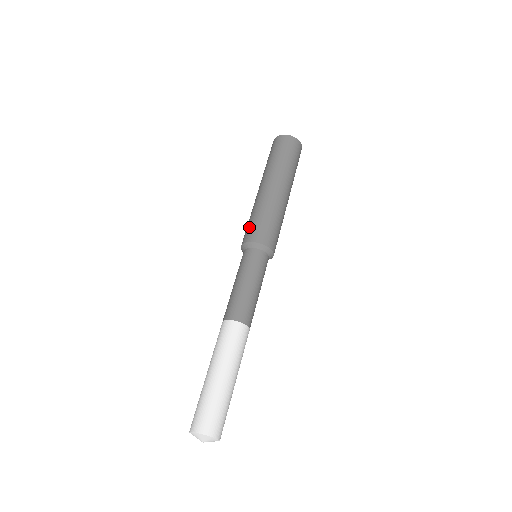
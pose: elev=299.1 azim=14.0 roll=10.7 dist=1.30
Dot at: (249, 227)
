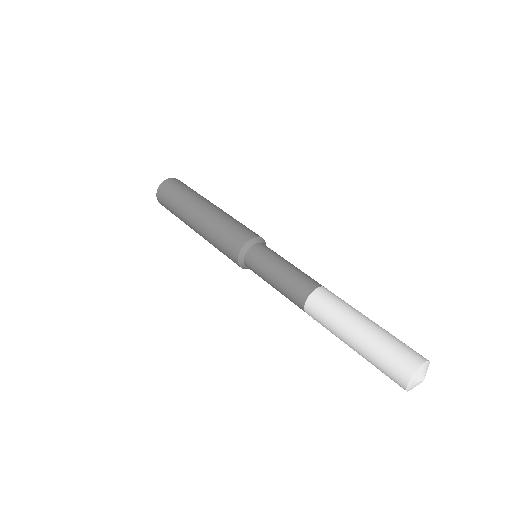
Dot at: (225, 248)
